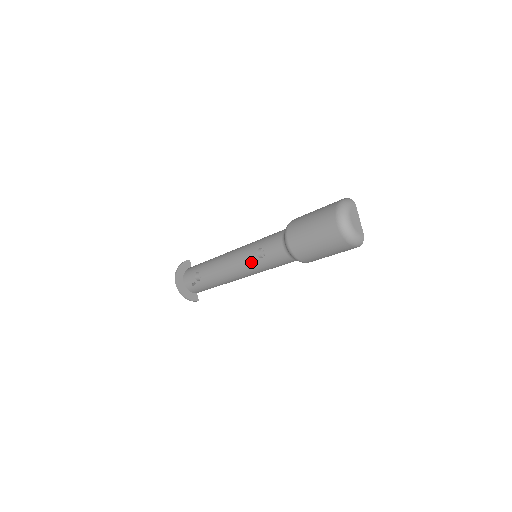
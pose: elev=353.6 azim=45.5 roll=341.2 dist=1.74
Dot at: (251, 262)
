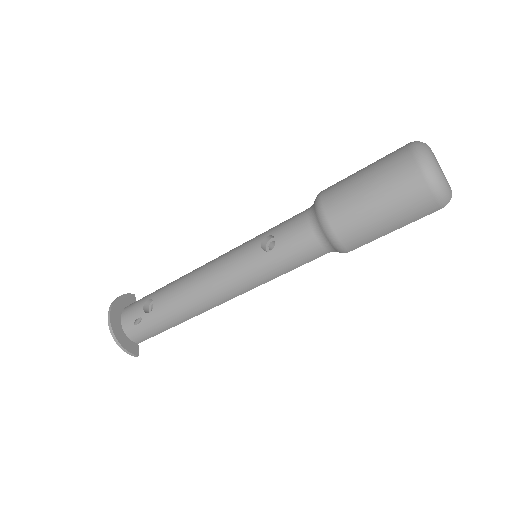
Dot at: (249, 261)
